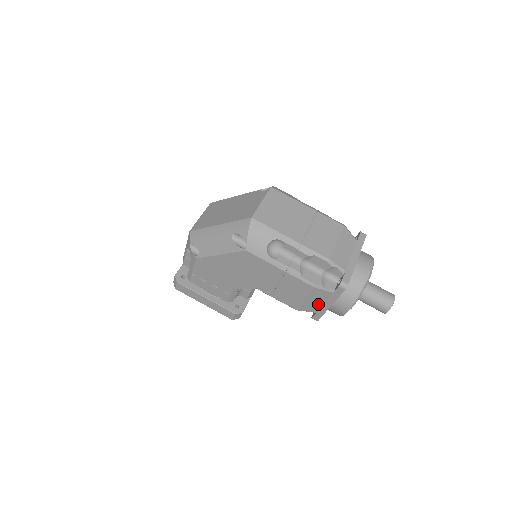
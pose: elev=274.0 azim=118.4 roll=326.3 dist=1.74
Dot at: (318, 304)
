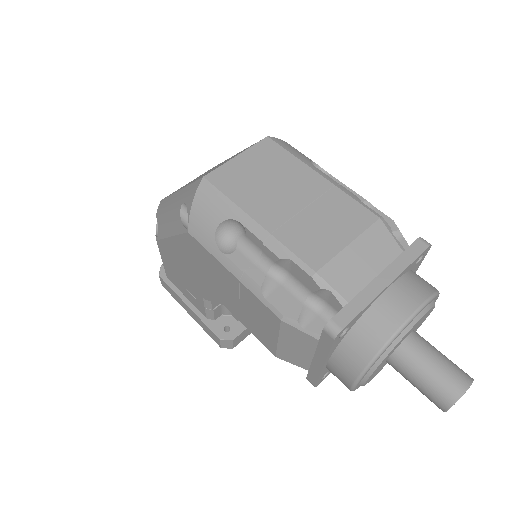
Dot at: (304, 355)
